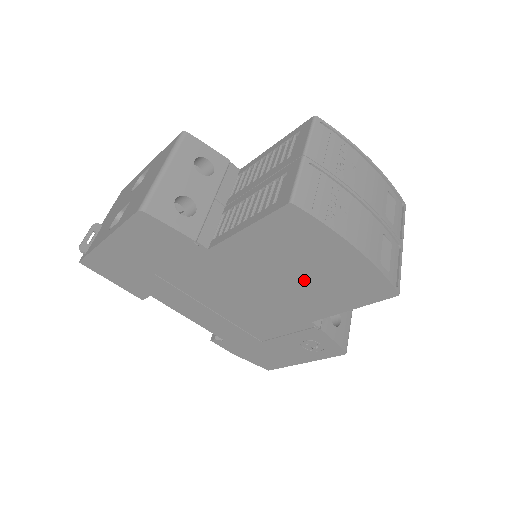
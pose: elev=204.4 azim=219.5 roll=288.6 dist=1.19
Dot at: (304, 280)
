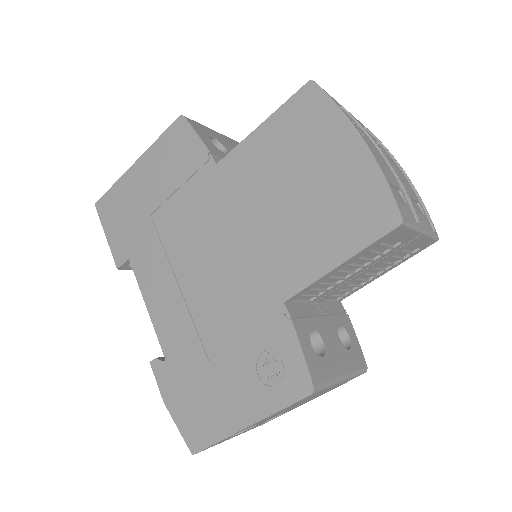
Dot at: (296, 206)
